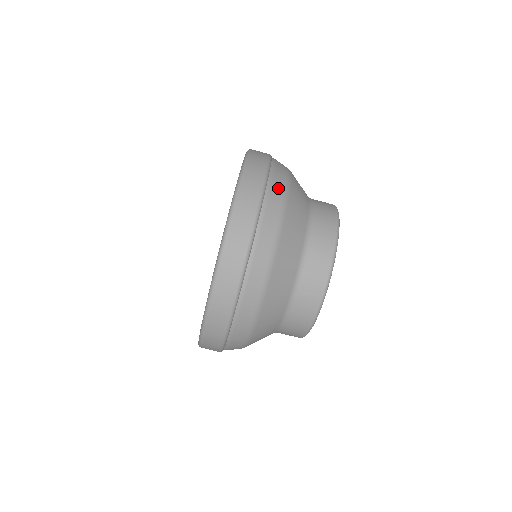
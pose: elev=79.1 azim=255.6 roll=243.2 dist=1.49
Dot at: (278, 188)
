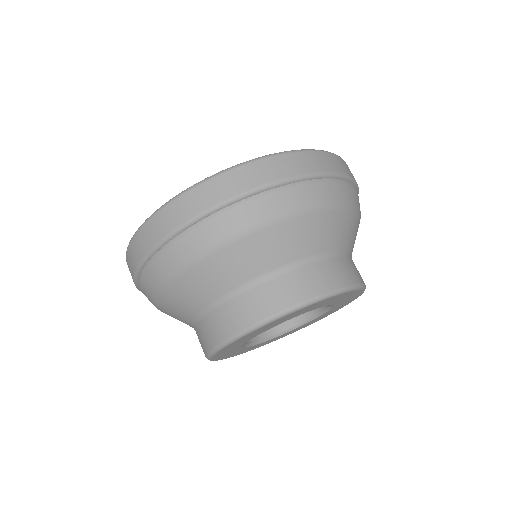
Dot at: (315, 194)
